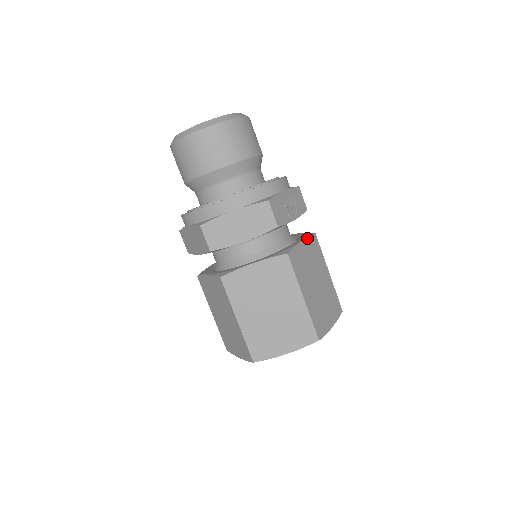
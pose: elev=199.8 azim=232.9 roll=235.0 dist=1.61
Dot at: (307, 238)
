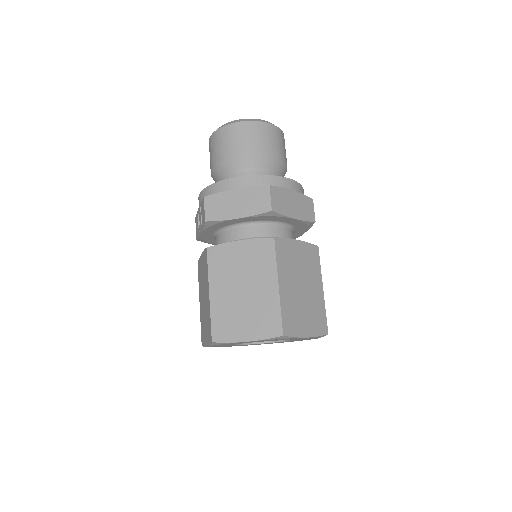
Dot at: occluded
